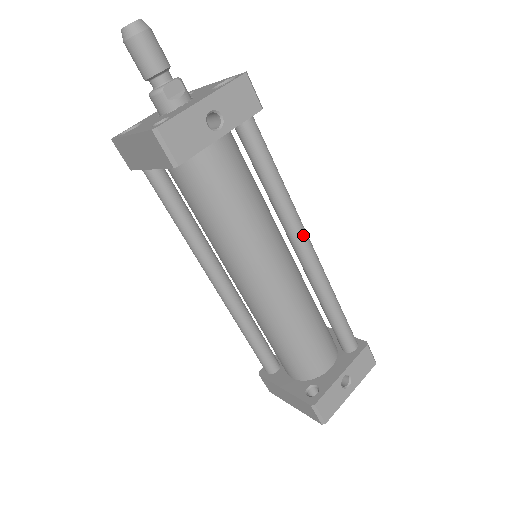
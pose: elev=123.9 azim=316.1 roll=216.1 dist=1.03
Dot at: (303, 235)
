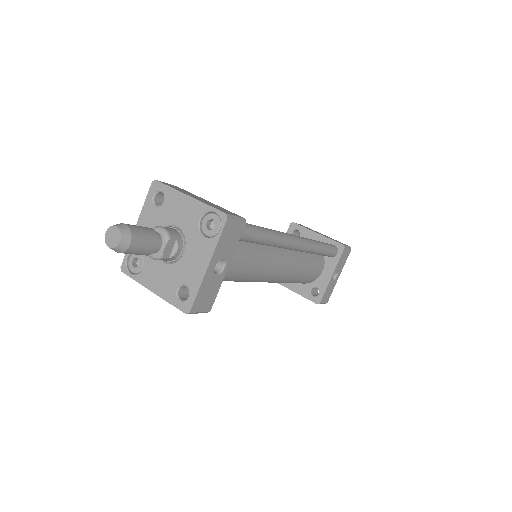
Dot at: (292, 244)
